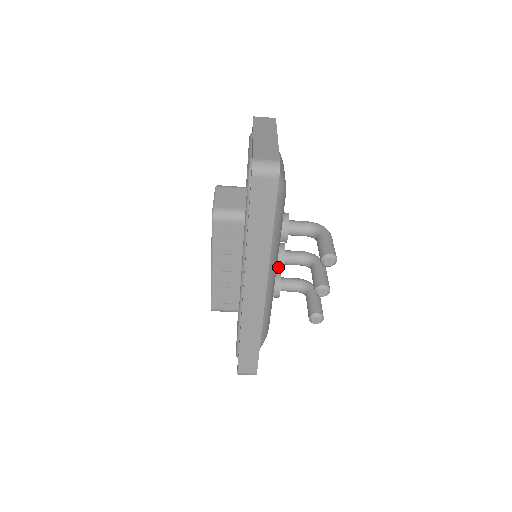
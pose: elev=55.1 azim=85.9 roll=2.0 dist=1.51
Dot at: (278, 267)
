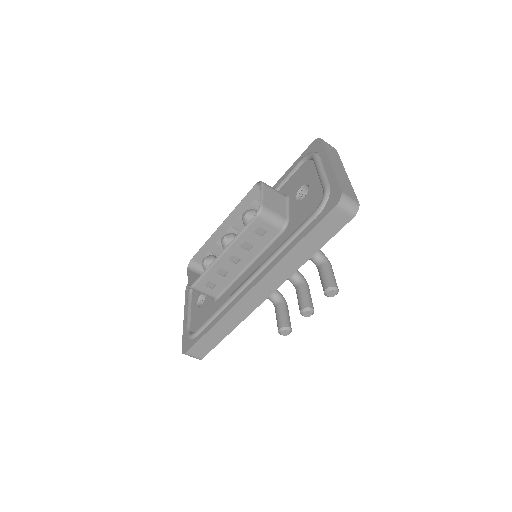
Dot at: occluded
